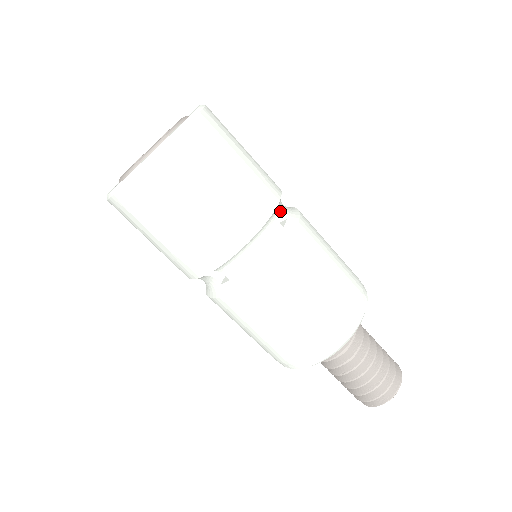
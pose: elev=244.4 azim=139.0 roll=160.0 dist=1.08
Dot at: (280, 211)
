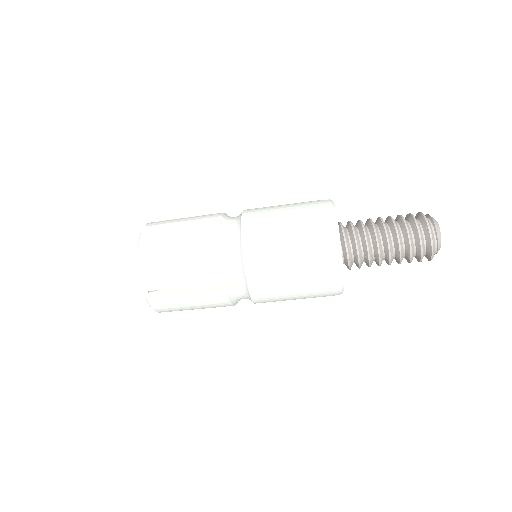
Dot at: occluded
